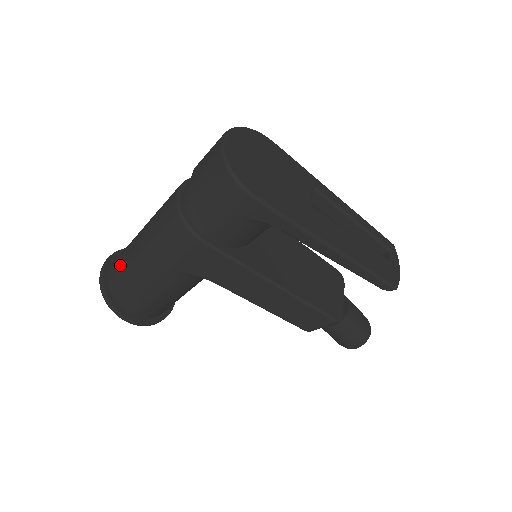
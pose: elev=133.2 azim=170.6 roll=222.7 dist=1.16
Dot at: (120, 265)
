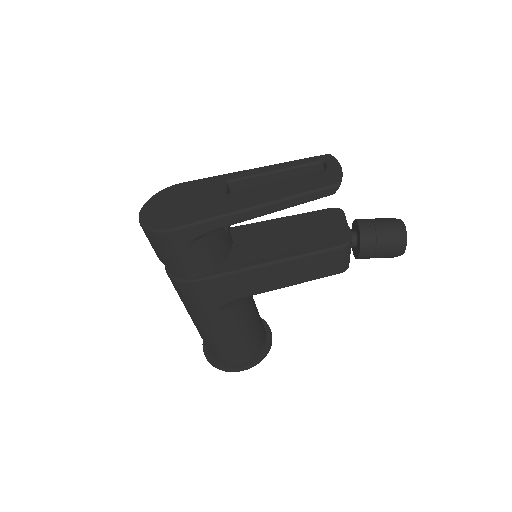
Dot at: occluded
